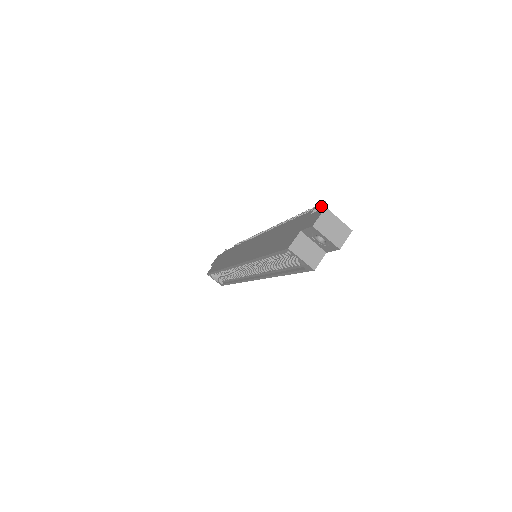
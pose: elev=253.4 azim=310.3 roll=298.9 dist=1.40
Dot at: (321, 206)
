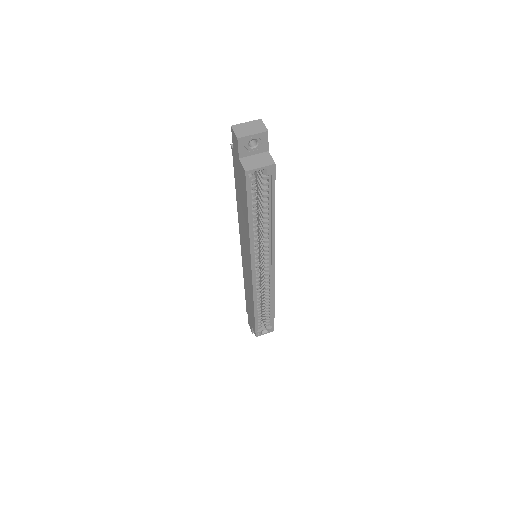
Dot at: occluded
